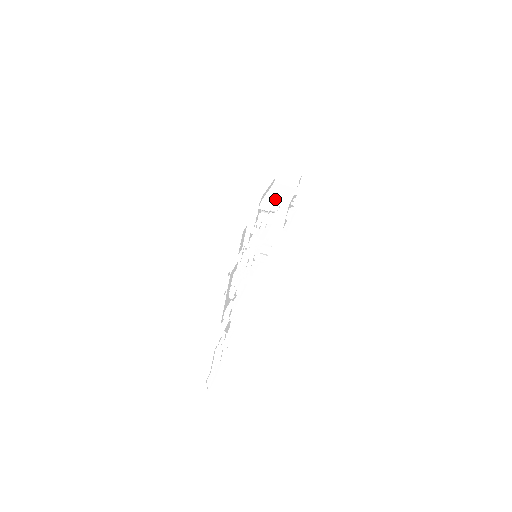
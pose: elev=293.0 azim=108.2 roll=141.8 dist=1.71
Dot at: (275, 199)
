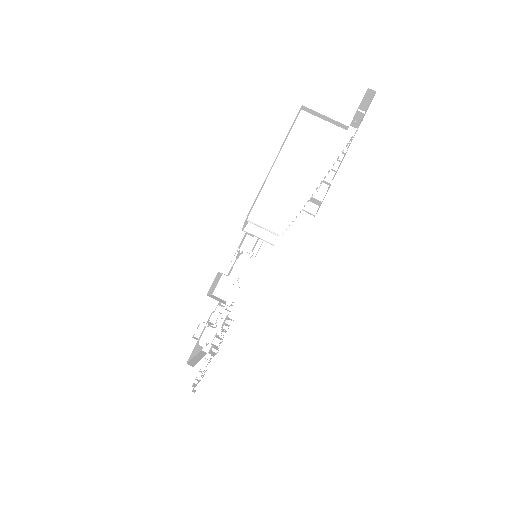
Dot at: (281, 200)
